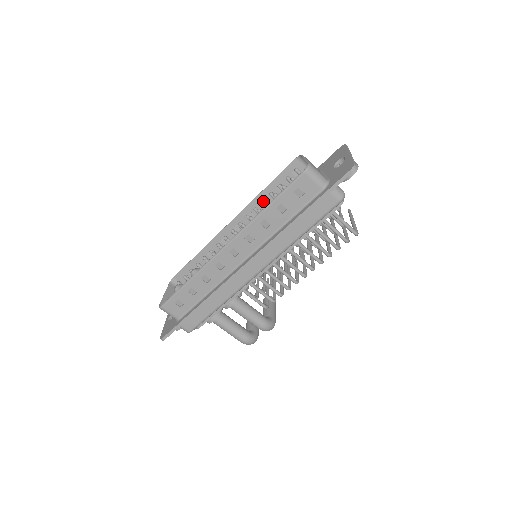
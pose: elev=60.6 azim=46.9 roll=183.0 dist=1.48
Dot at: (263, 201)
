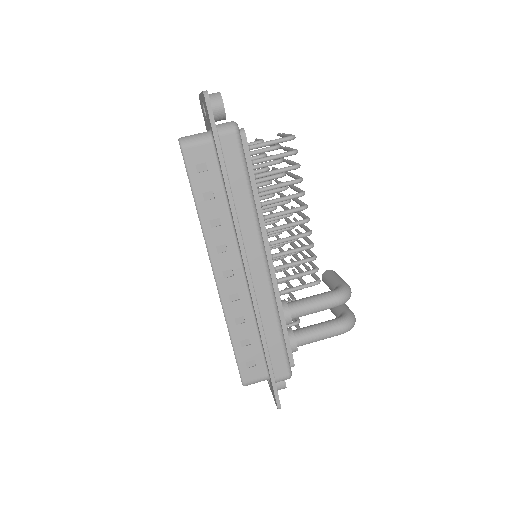
Dot at: occluded
